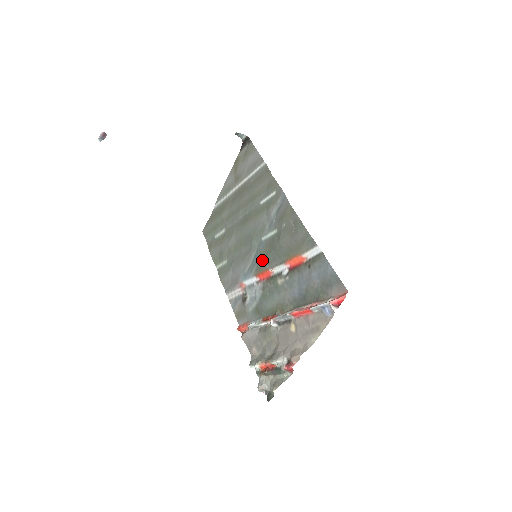
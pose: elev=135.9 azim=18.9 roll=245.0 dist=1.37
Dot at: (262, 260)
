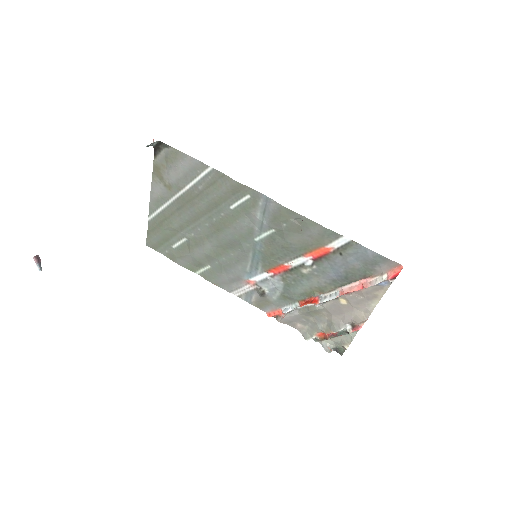
Dot at: (268, 258)
